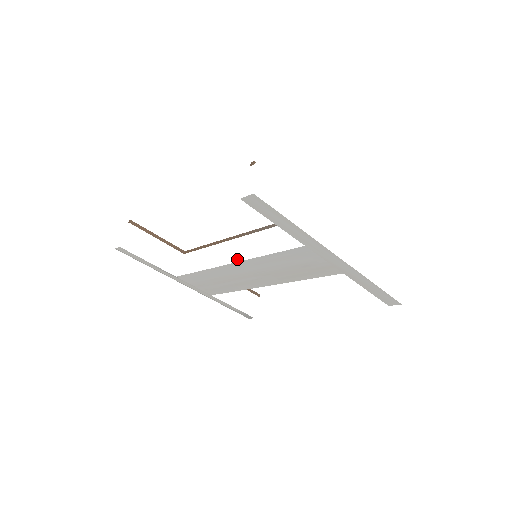
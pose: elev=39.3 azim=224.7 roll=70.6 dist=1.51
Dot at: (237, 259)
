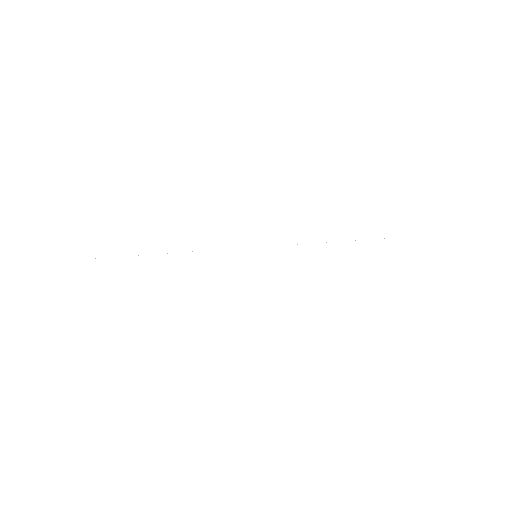
Dot at: occluded
